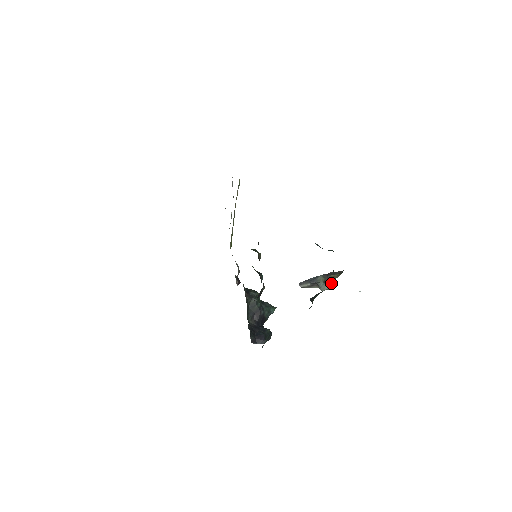
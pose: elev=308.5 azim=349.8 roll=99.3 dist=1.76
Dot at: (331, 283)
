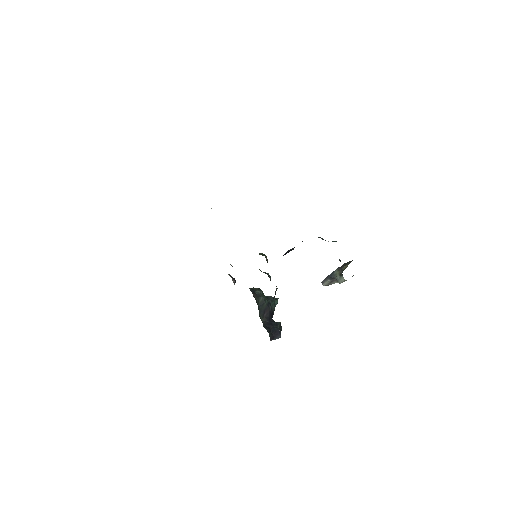
Dot at: occluded
